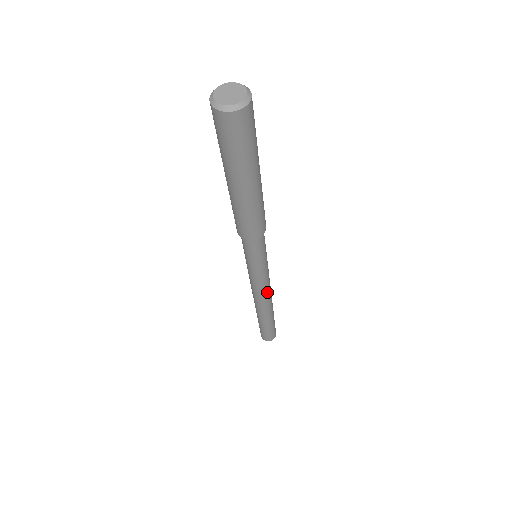
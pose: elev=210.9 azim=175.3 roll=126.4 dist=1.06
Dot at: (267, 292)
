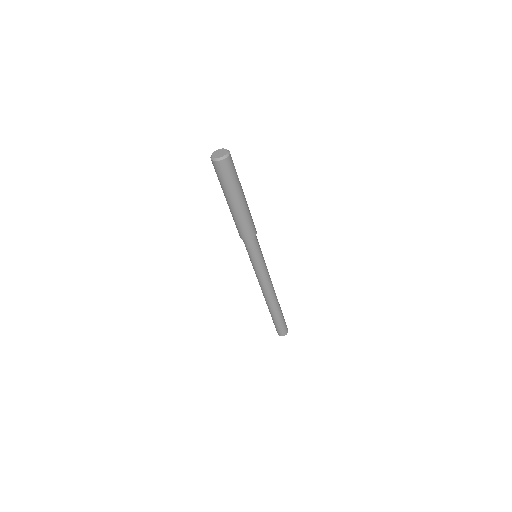
Dot at: (267, 287)
